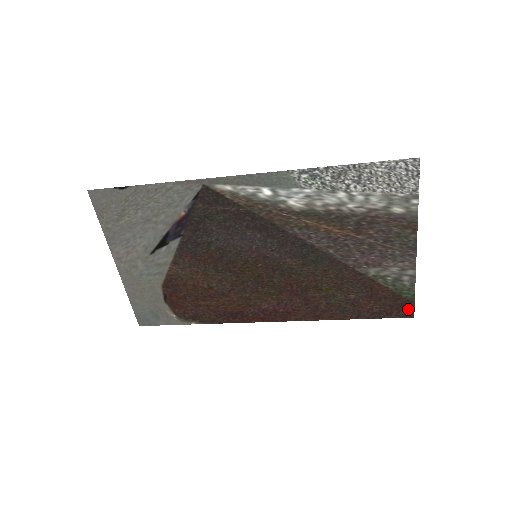
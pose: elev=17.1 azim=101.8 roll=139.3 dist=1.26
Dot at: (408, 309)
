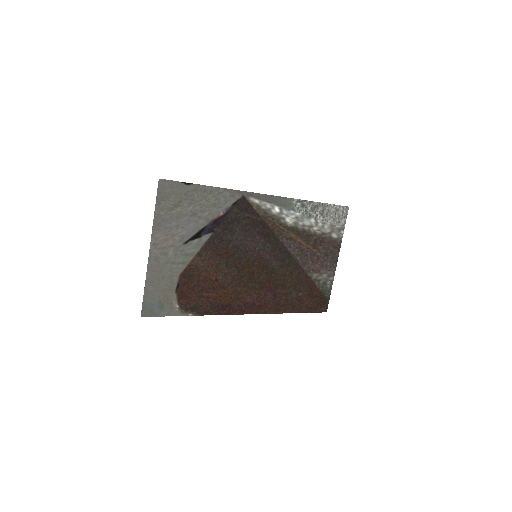
Dot at: (325, 306)
